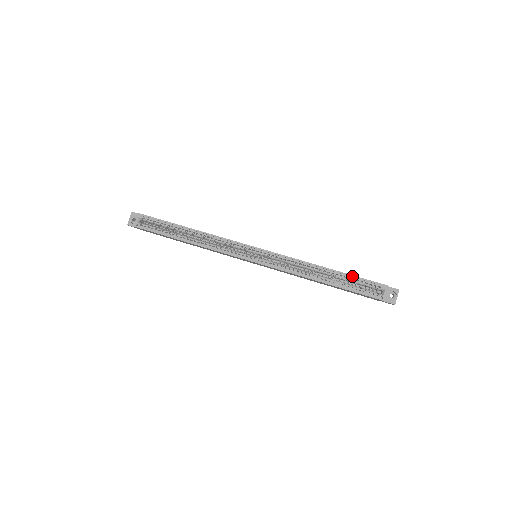
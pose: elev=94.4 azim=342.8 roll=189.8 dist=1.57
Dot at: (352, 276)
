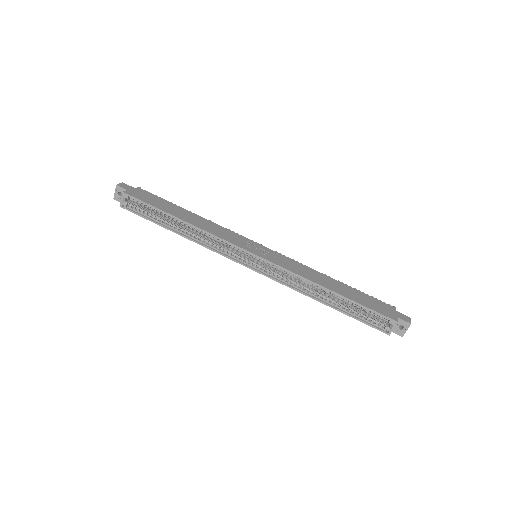
Dot at: (359, 305)
